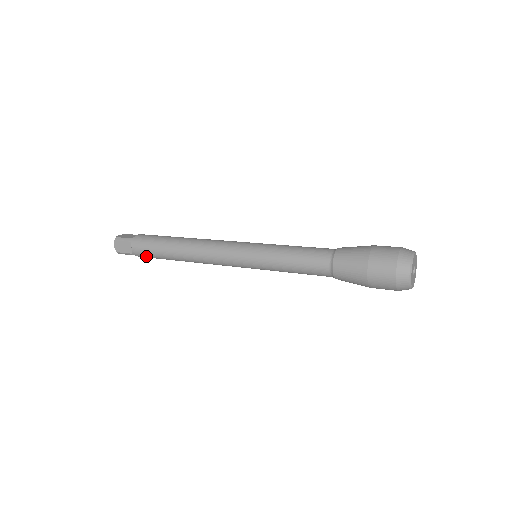
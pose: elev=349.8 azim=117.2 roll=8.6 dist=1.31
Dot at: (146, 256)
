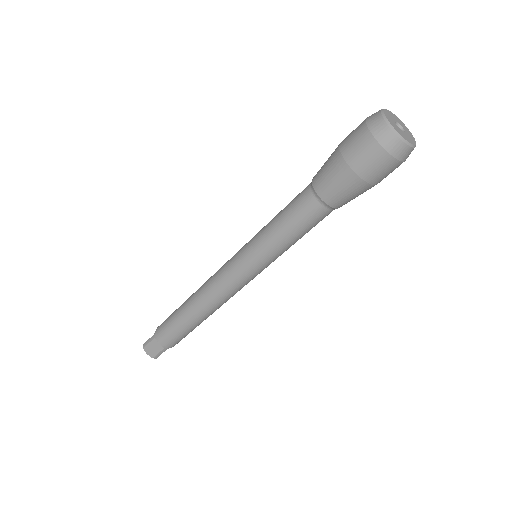
Dot at: (175, 341)
